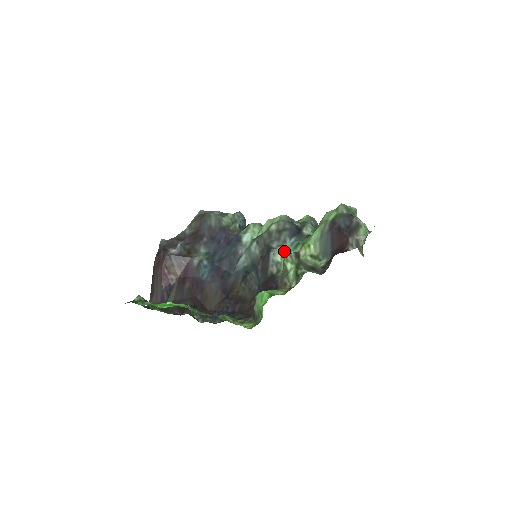
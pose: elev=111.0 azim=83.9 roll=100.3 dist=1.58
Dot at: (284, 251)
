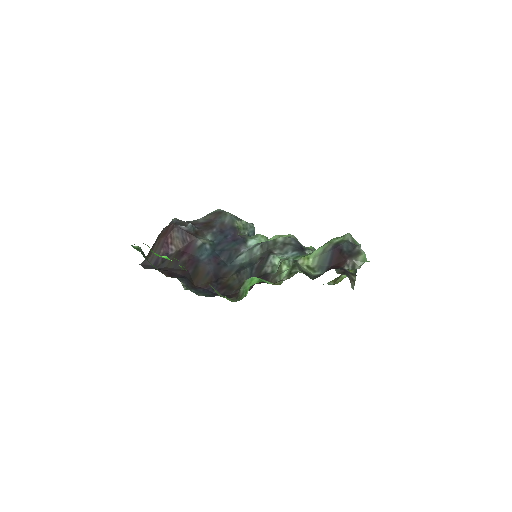
Dot at: (284, 258)
